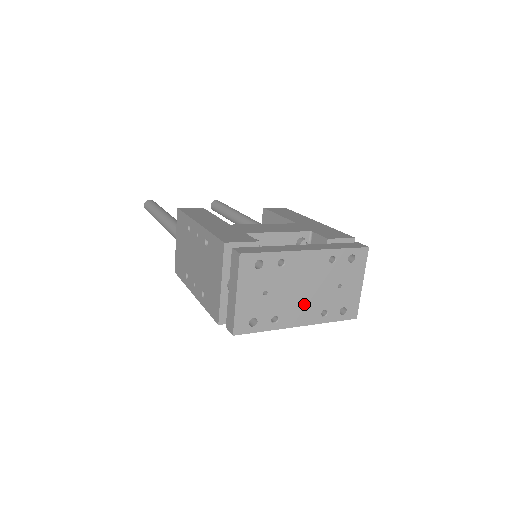
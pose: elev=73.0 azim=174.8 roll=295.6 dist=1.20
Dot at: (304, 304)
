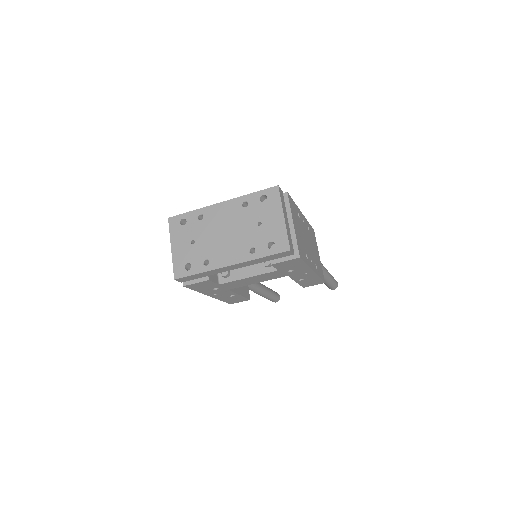
Dot at: (229, 245)
